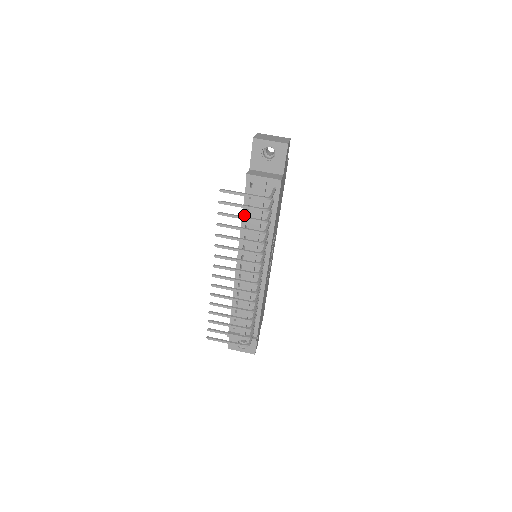
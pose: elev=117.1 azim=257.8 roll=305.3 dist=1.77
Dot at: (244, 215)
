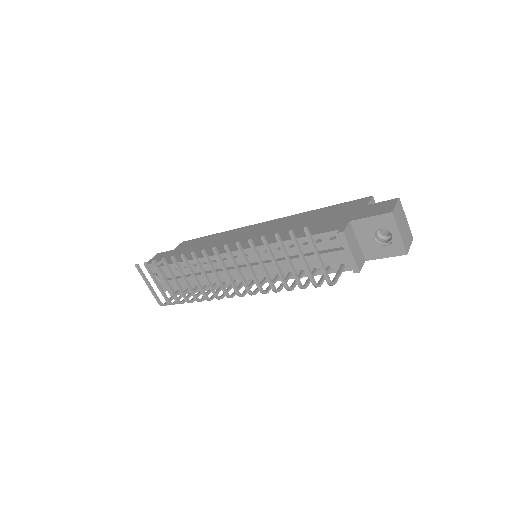
Dot at: occluded
